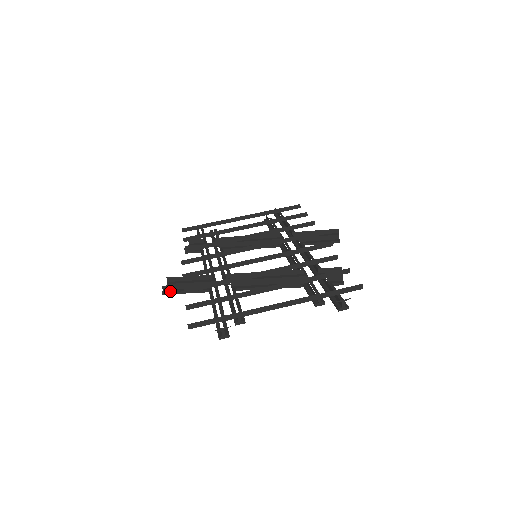
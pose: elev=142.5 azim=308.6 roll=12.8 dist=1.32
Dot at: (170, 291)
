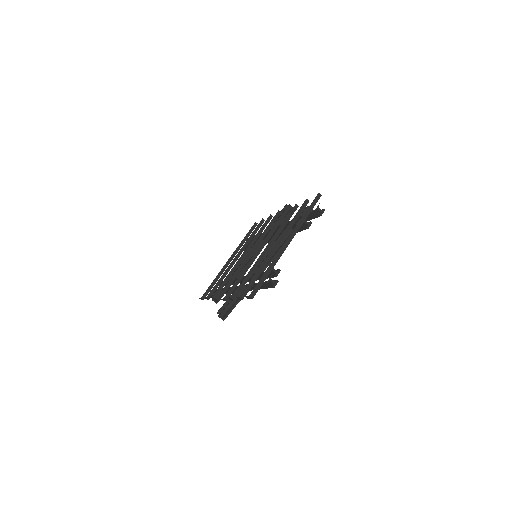
Dot at: (226, 314)
